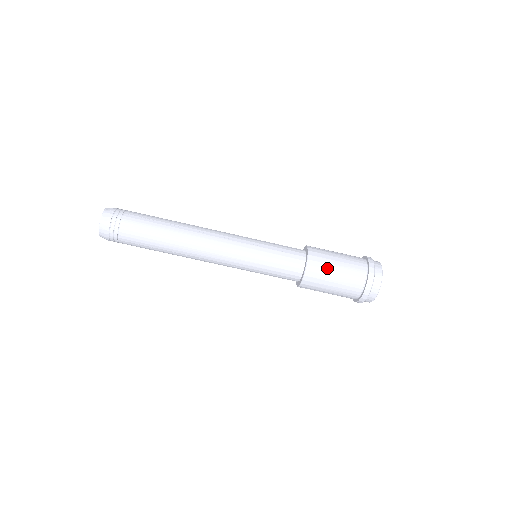
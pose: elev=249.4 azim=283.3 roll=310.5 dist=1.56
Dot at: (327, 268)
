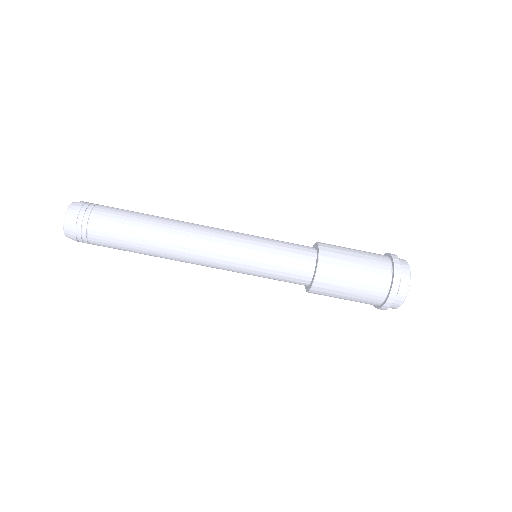
Dot at: (341, 278)
